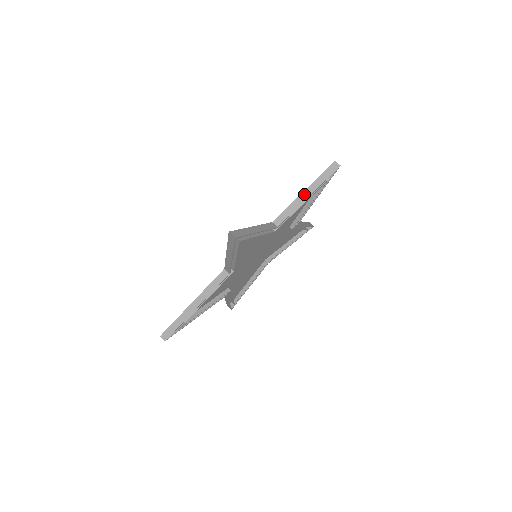
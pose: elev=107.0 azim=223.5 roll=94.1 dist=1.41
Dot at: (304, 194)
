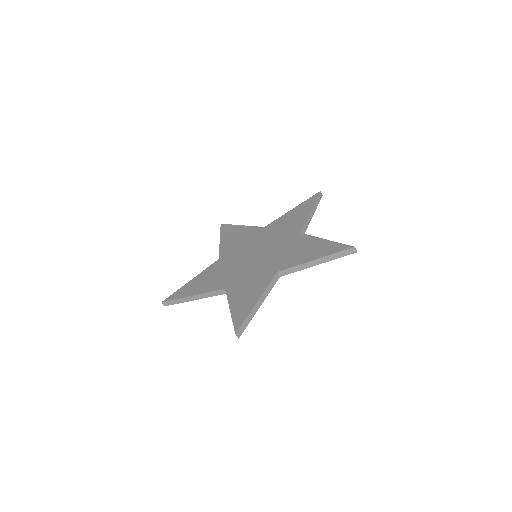
Dot at: (314, 262)
